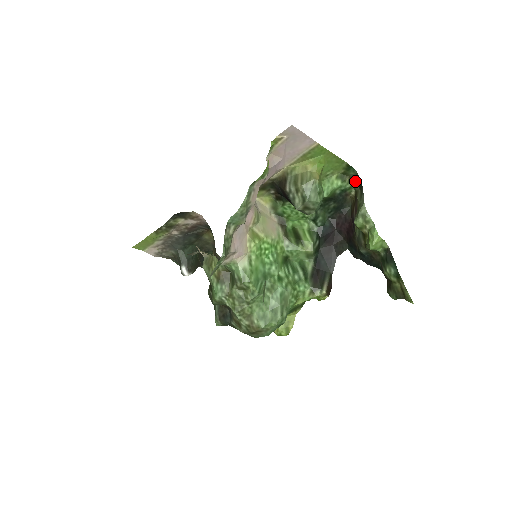
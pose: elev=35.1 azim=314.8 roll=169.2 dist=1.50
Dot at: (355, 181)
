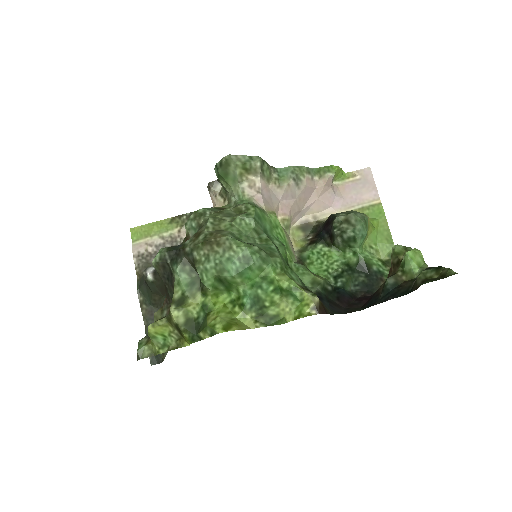
Dot at: occluded
